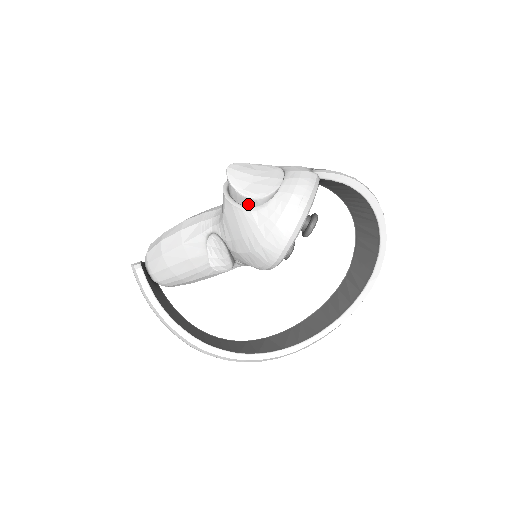
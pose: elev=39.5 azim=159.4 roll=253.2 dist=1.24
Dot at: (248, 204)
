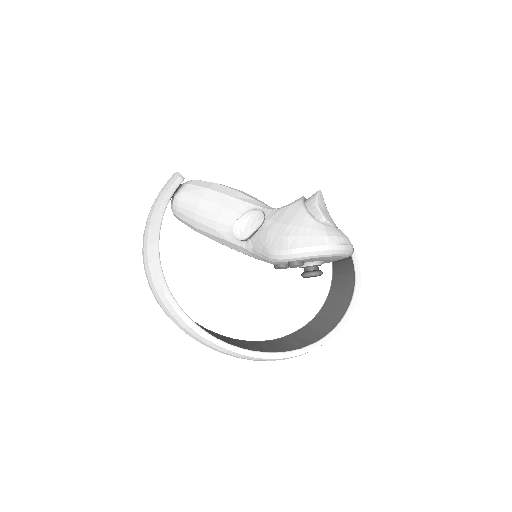
Dot at: (314, 214)
